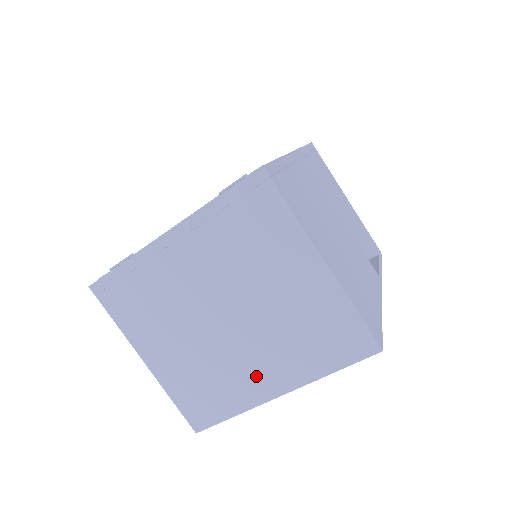
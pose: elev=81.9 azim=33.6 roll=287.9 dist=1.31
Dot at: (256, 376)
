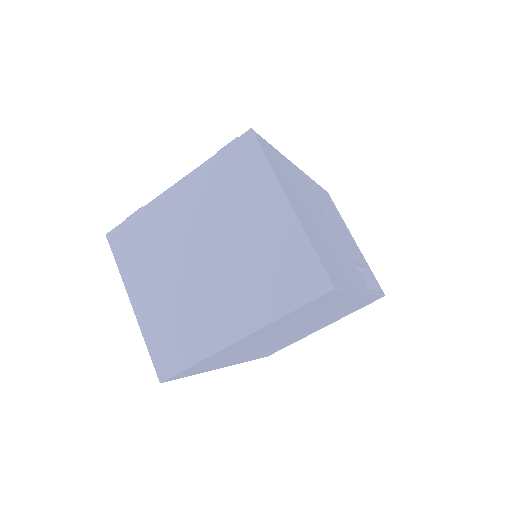
Dot at: (222, 317)
